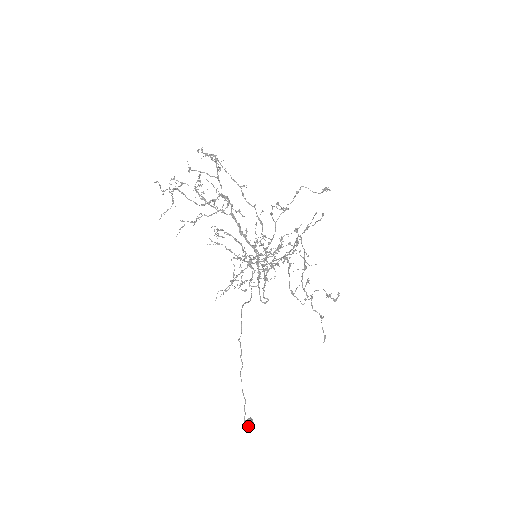
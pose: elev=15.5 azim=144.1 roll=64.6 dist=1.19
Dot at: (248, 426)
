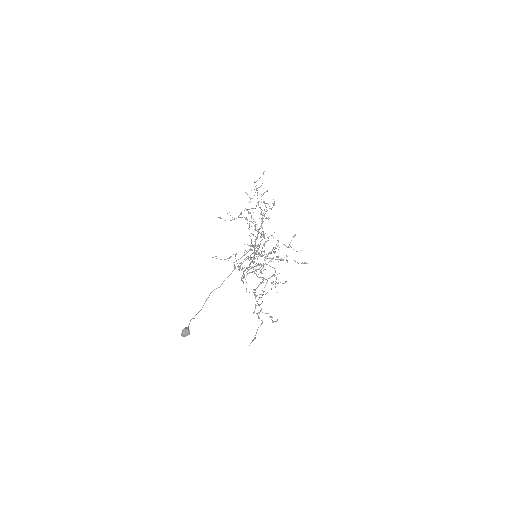
Dot at: occluded
